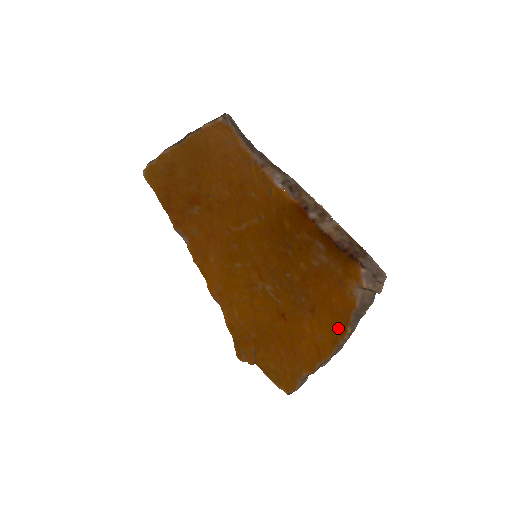
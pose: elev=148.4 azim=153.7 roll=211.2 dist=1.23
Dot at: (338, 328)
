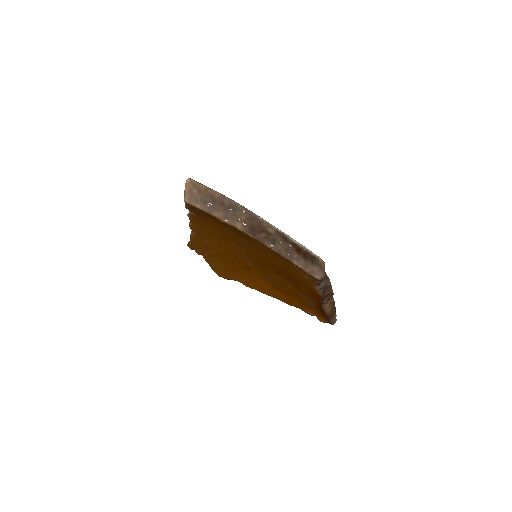
Dot at: (284, 299)
